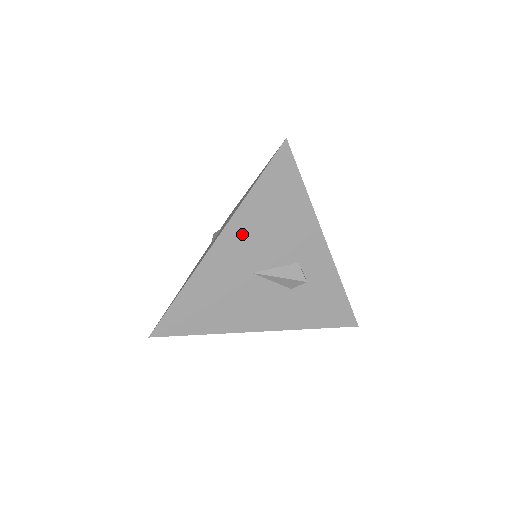
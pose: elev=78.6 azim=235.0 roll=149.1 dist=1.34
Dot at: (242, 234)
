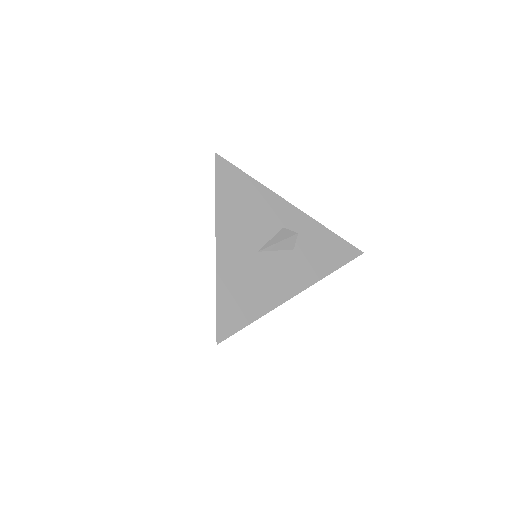
Dot at: (230, 228)
